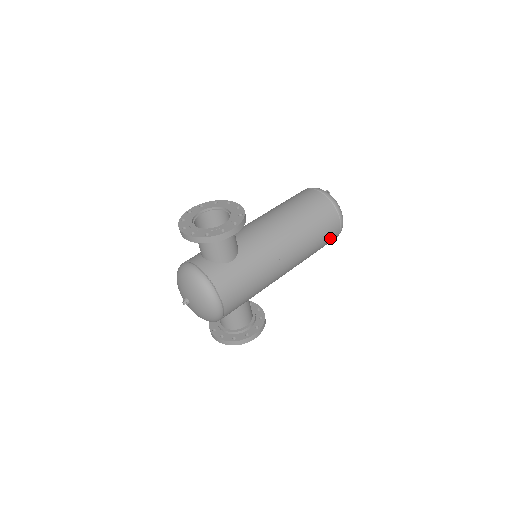
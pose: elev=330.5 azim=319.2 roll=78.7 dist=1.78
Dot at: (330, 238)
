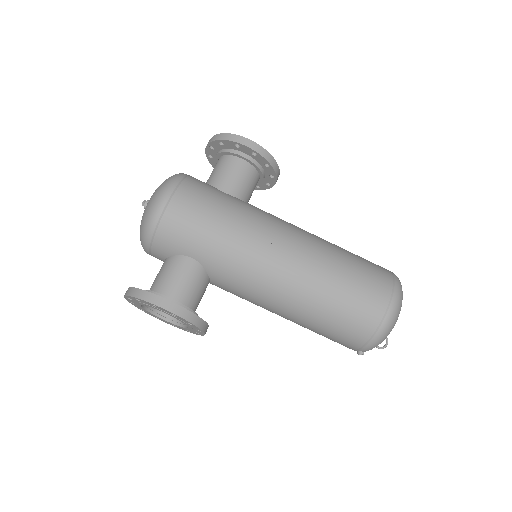
Dot at: (364, 306)
